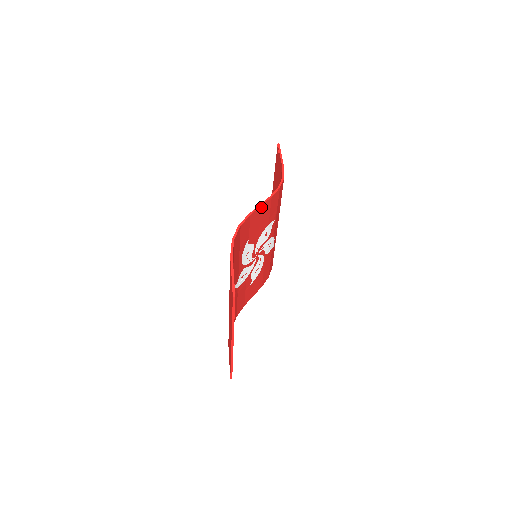
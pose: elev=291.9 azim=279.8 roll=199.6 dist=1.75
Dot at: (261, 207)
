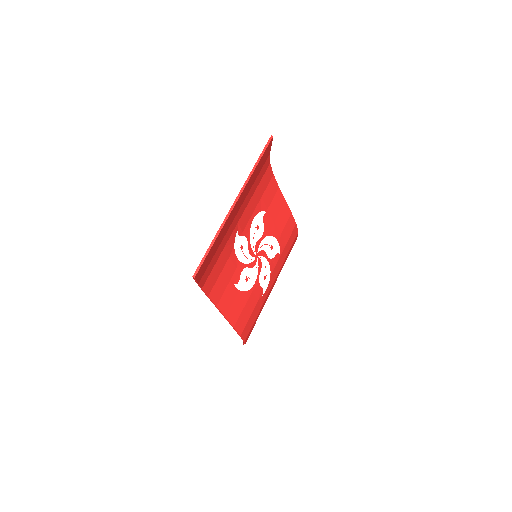
Dot at: (284, 203)
